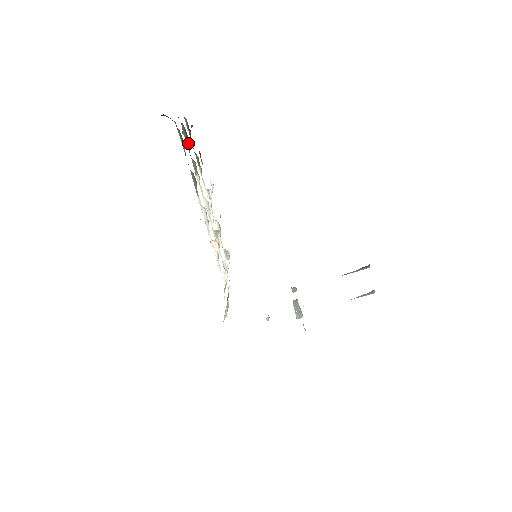
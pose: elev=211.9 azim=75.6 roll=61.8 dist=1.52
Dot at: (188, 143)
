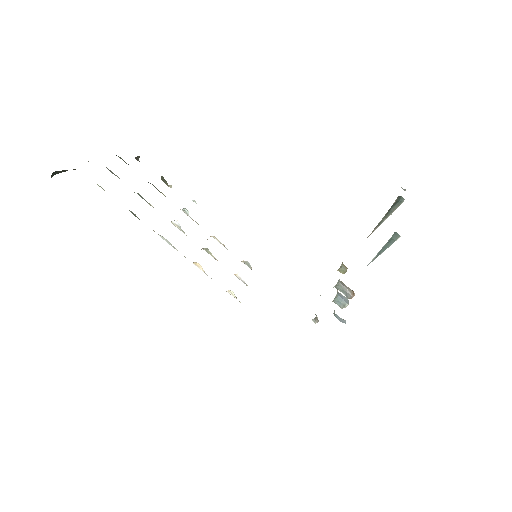
Dot at: occluded
